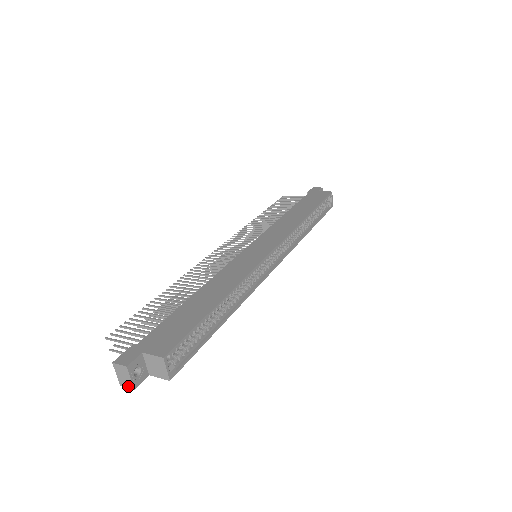
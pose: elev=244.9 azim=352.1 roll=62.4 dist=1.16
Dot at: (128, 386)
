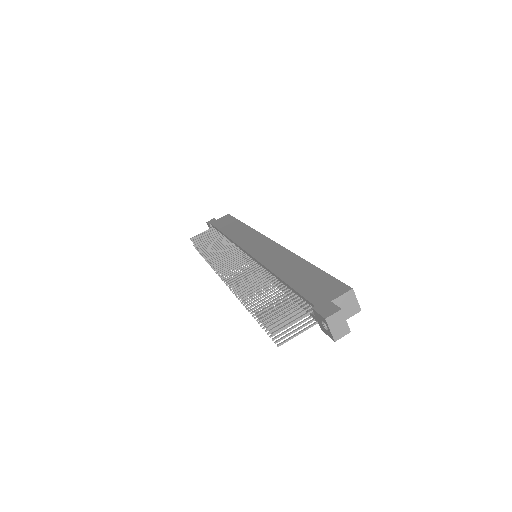
Dot at: (344, 334)
